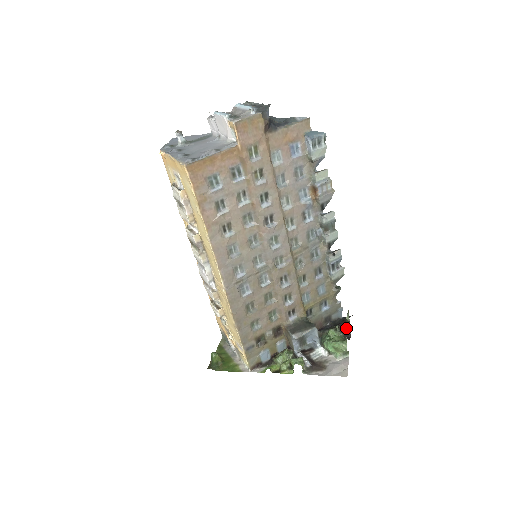
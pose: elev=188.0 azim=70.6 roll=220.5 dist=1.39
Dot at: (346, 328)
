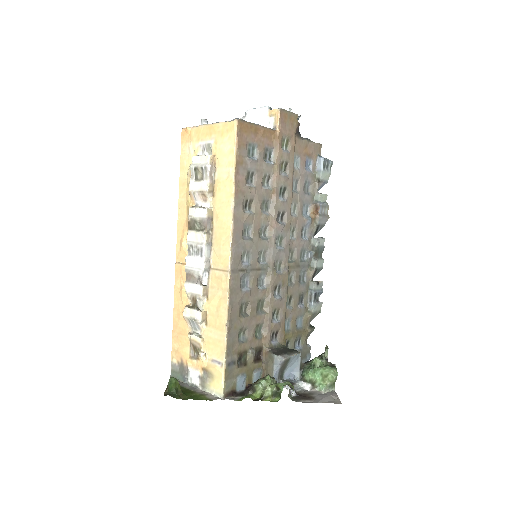
Dot at: occluded
